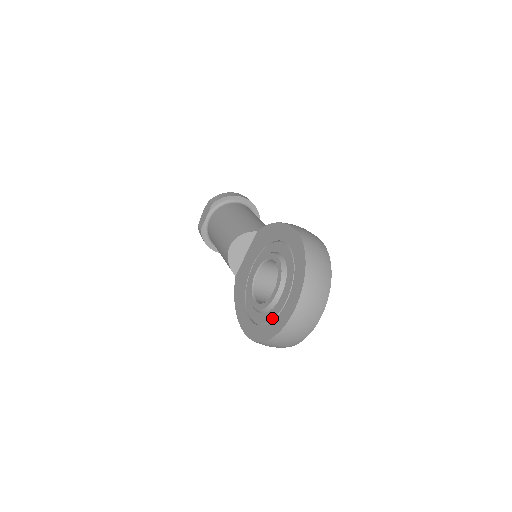
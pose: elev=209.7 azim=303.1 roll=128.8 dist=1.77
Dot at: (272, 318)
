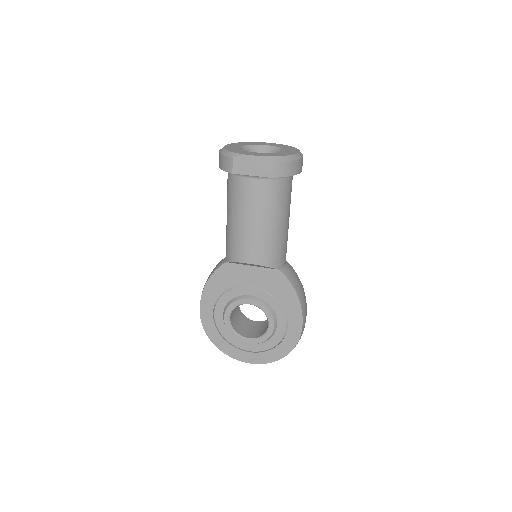
Dot at: (232, 343)
